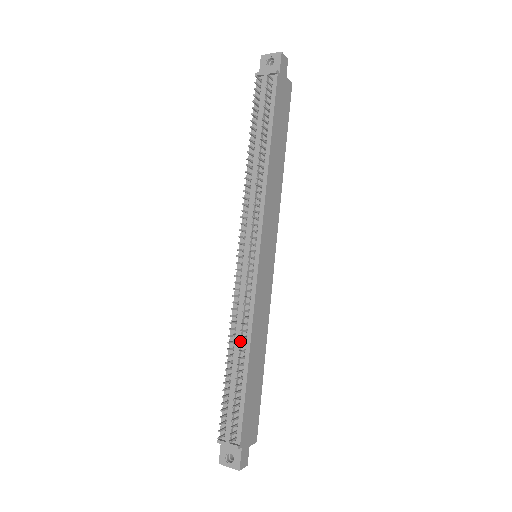
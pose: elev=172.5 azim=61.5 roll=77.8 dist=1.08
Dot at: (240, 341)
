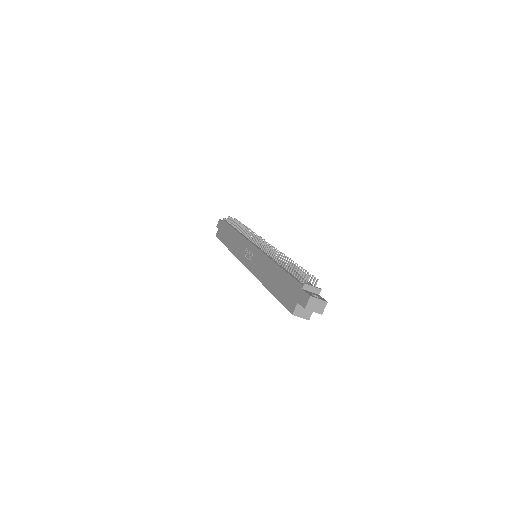
Dot at: occluded
